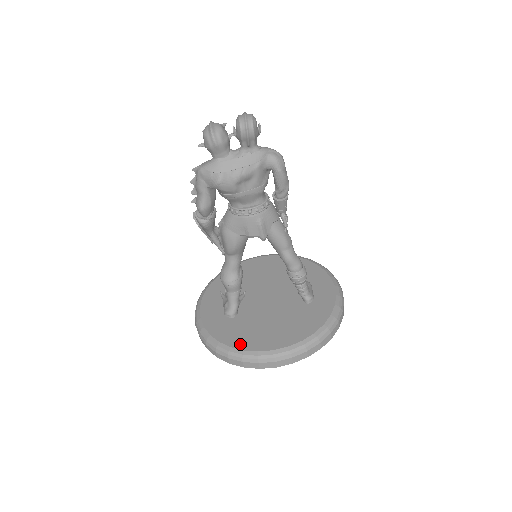
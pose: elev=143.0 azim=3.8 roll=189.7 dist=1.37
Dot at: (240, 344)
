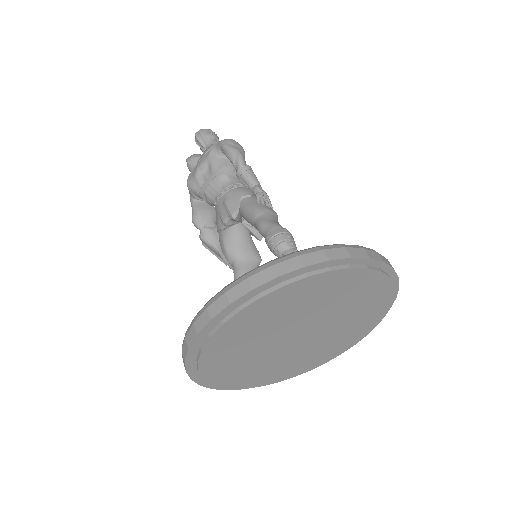
Dot at: occluded
